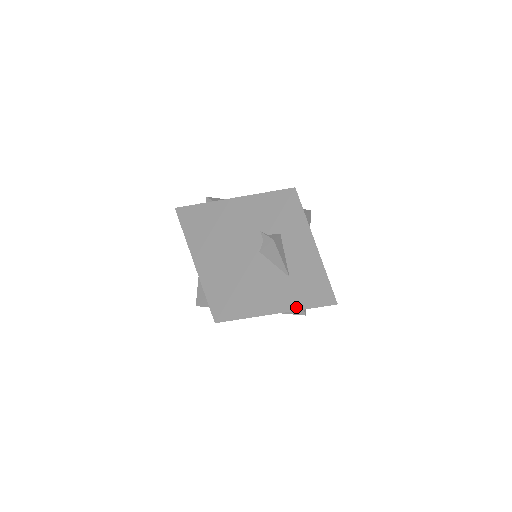
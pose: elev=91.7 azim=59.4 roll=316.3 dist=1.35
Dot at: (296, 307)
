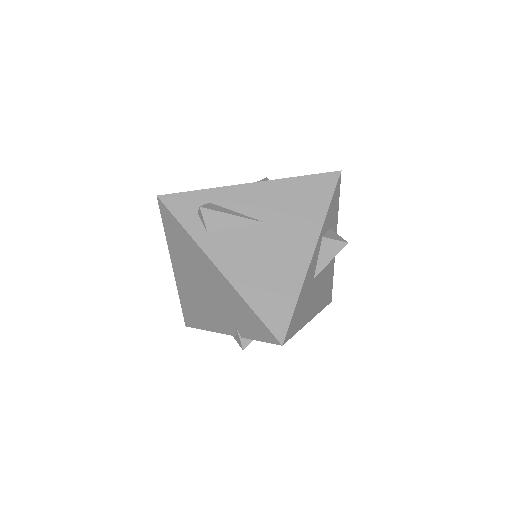
Dot at: occluded
